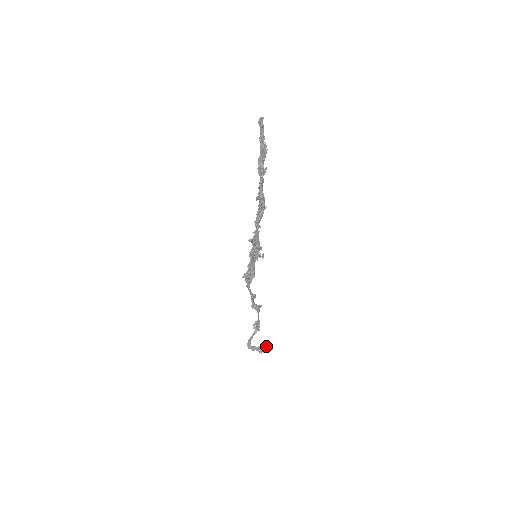
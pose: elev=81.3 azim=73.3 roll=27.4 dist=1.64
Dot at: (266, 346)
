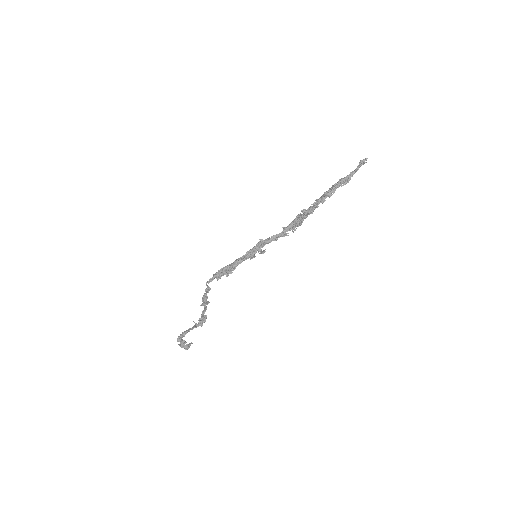
Dot at: occluded
